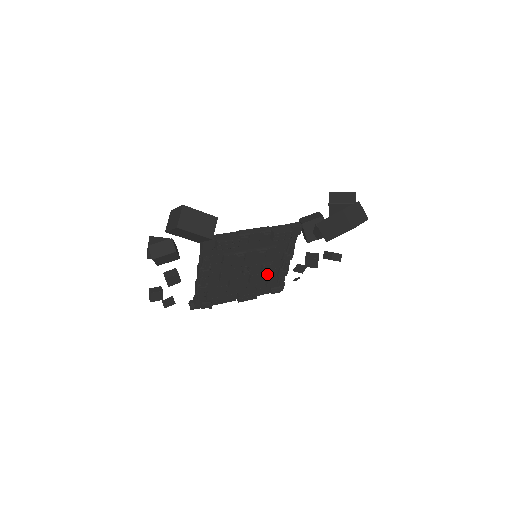
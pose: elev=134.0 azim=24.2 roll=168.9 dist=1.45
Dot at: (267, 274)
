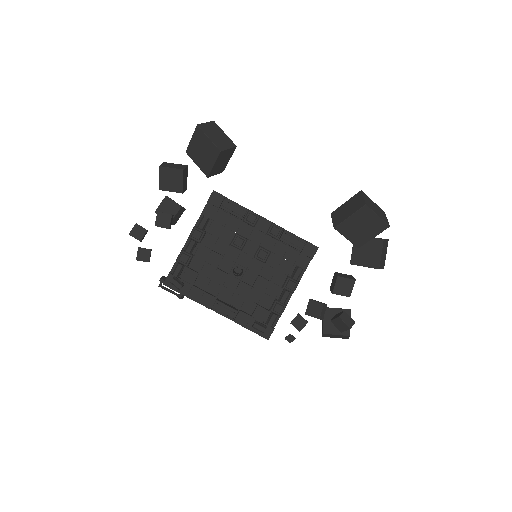
Dot at: (259, 298)
